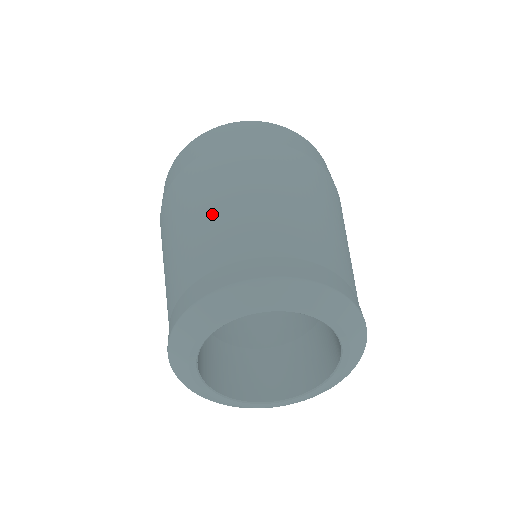
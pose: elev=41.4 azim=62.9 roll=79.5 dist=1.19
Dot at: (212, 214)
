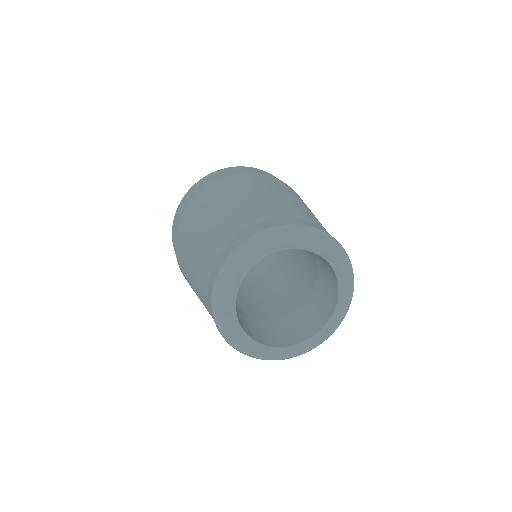
Dot at: (224, 212)
